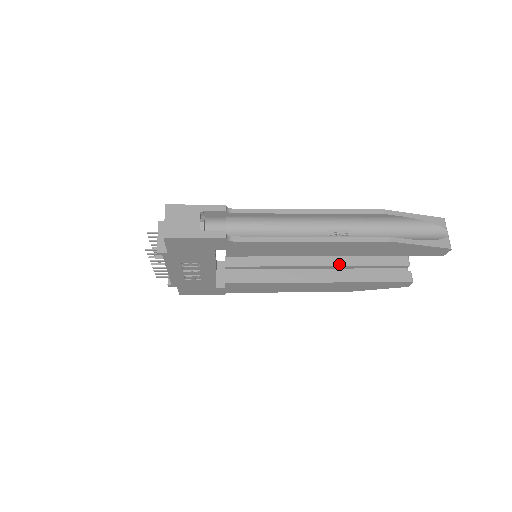
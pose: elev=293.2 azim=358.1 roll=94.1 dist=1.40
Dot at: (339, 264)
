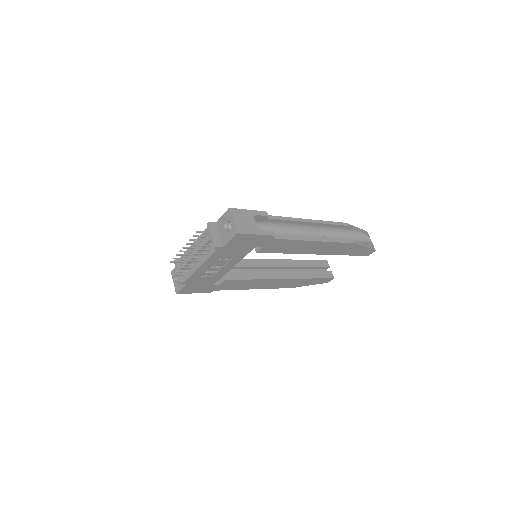
Dot at: (292, 266)
